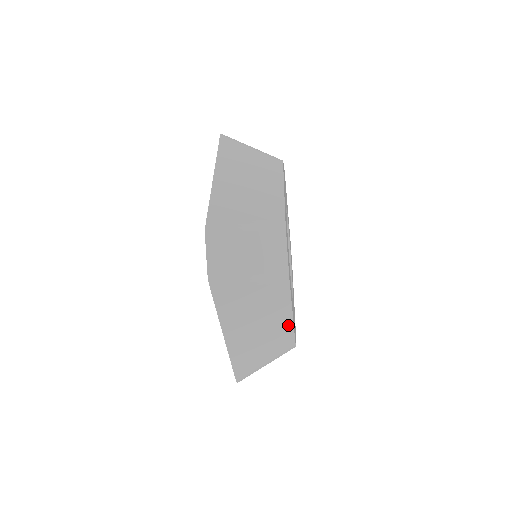
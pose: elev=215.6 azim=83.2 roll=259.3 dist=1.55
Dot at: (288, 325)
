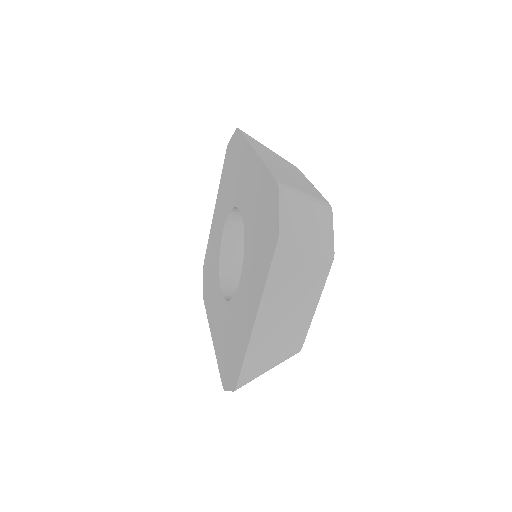
Dot at: (308, 319)
